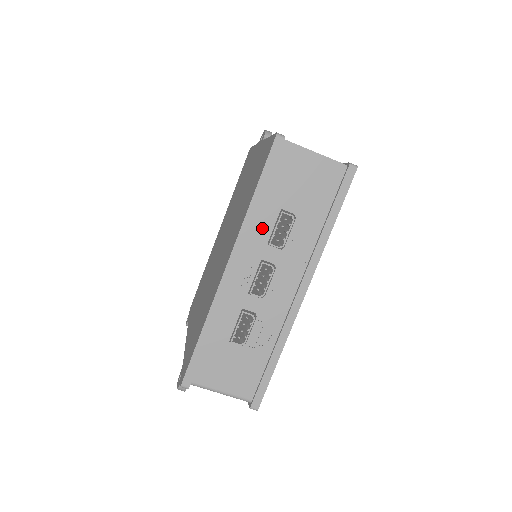
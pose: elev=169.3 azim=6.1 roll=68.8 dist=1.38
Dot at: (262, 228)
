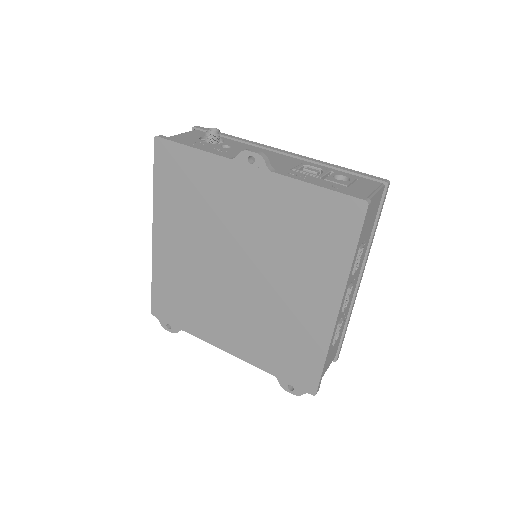
Dot at: occluded
